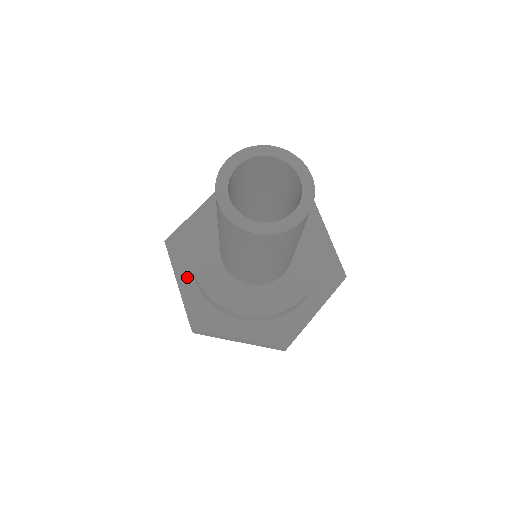
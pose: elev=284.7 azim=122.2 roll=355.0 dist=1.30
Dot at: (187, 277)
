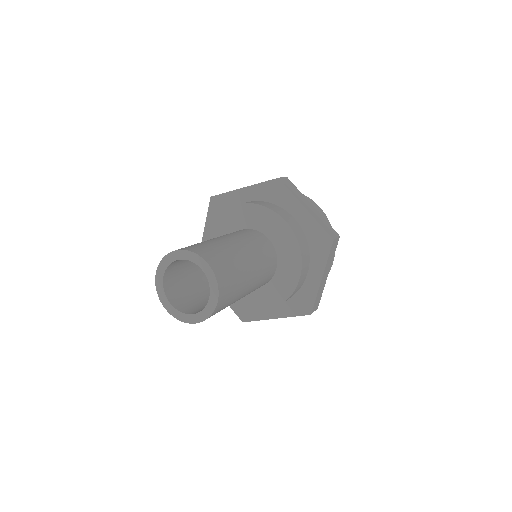
Dot at: occluded
